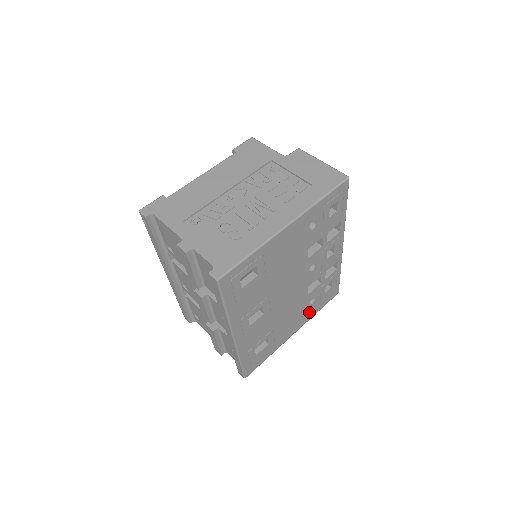
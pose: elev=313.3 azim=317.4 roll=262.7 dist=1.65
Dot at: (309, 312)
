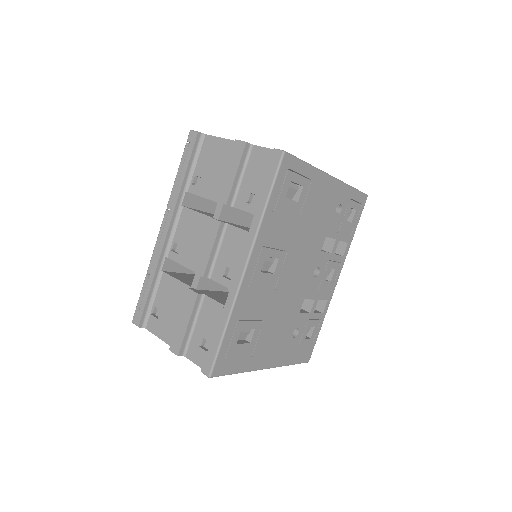
Dot at: (287, 350)
